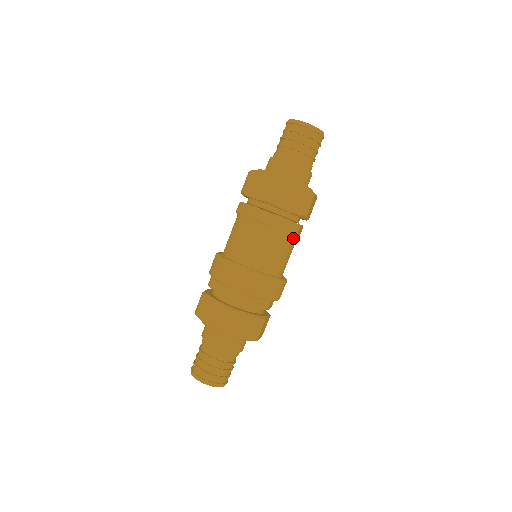
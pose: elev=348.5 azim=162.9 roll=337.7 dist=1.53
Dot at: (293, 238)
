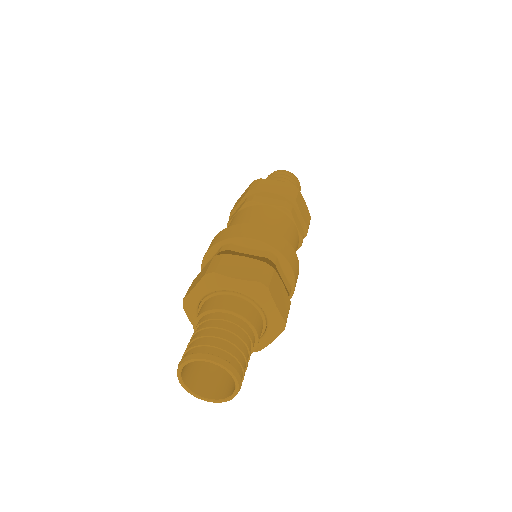
Dot at: occluded
